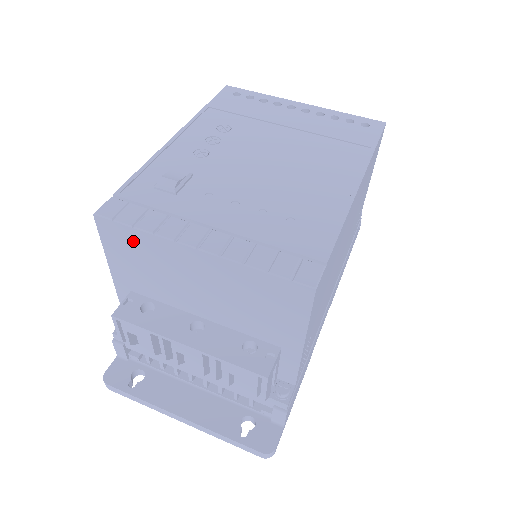
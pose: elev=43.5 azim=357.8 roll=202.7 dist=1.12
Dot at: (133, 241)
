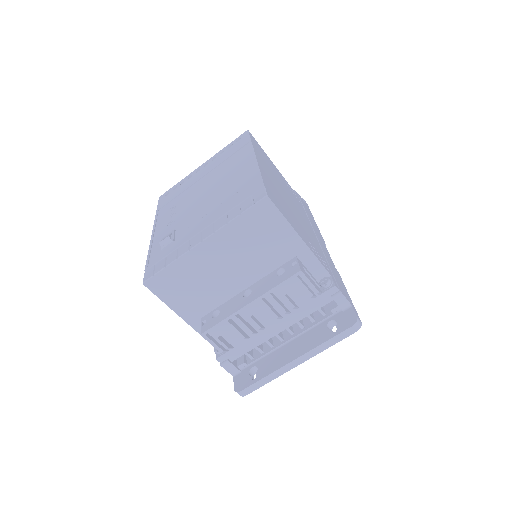
Dot at: (173, 277)
